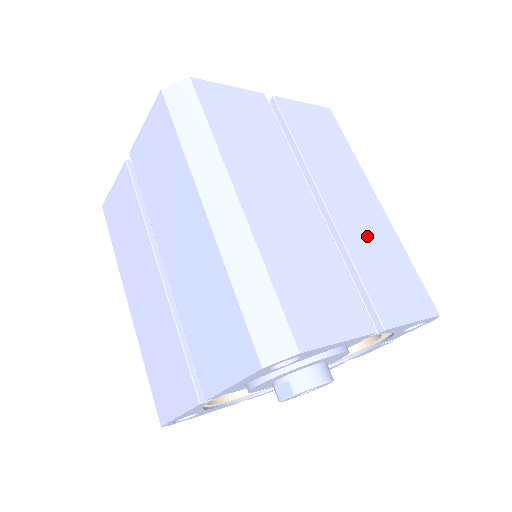
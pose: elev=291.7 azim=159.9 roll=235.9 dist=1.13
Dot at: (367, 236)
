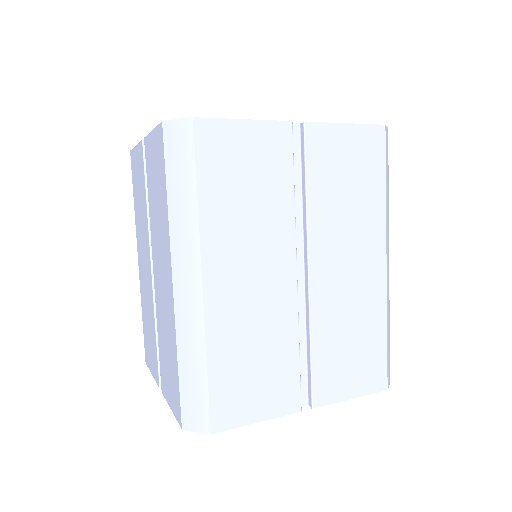
Dot at: (345, 309)
